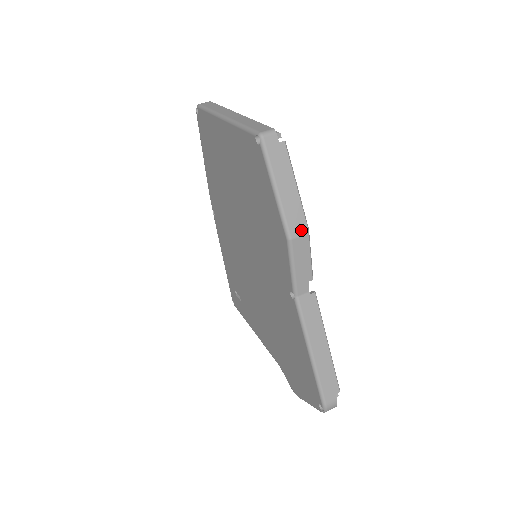
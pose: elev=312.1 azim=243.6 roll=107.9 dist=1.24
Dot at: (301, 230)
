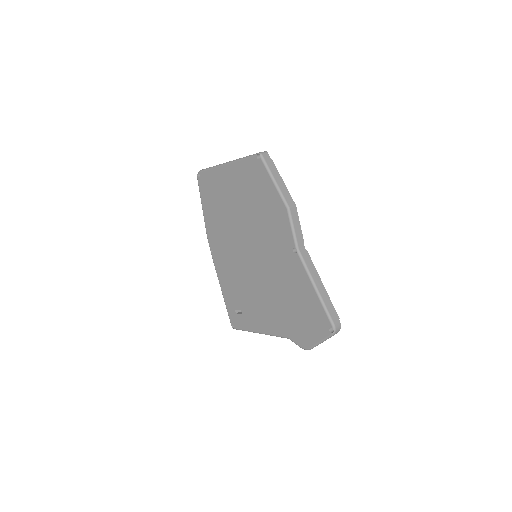
Dot at: (293, 203)
